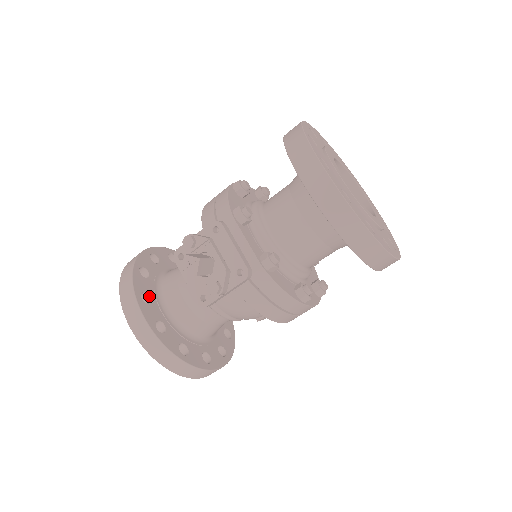
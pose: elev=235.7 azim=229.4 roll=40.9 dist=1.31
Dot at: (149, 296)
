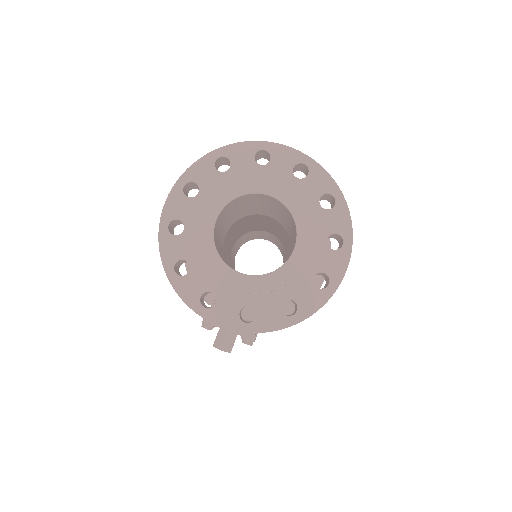
Dot at: occluded
